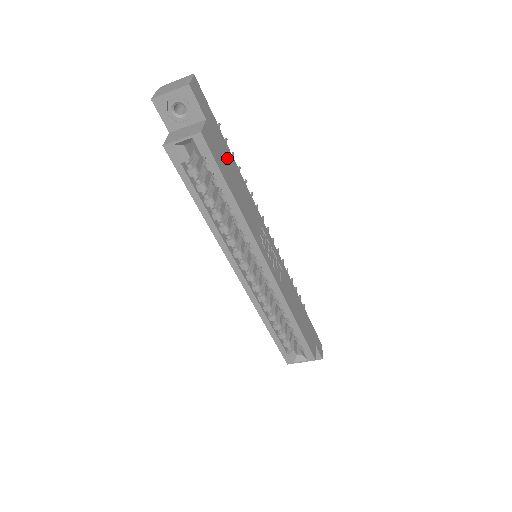
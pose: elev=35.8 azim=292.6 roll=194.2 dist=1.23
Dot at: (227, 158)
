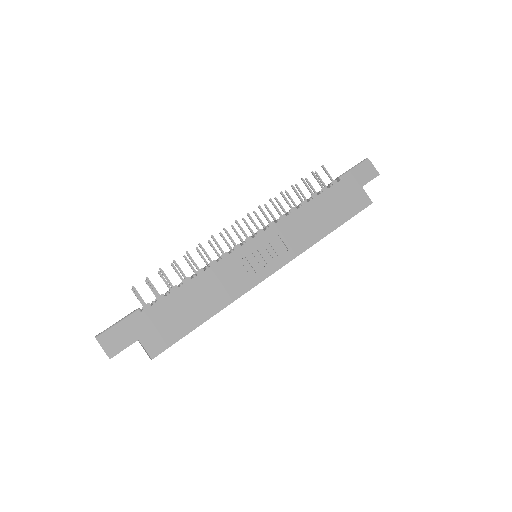
Dot at: (171, 311)
